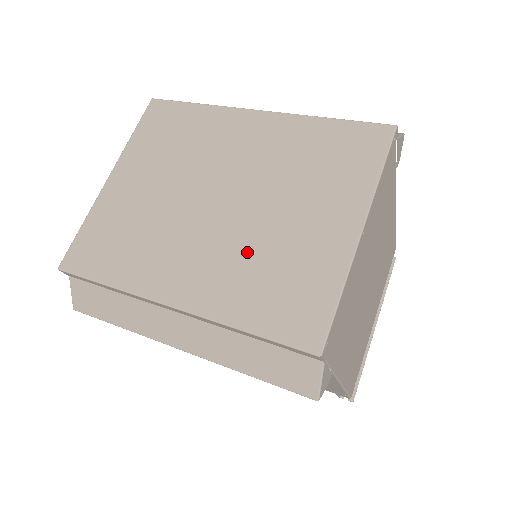
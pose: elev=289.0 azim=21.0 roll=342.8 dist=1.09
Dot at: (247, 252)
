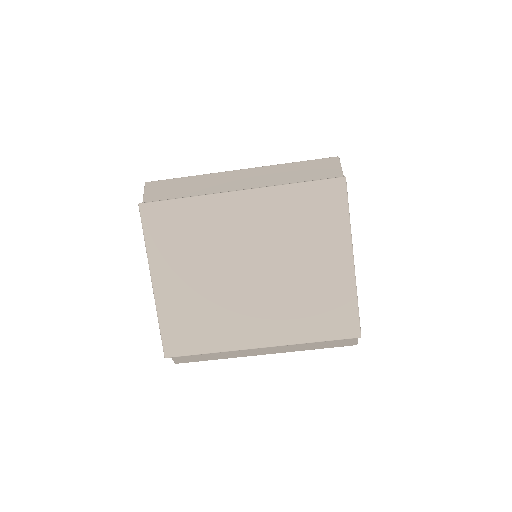
Dot at: (290, 298)
